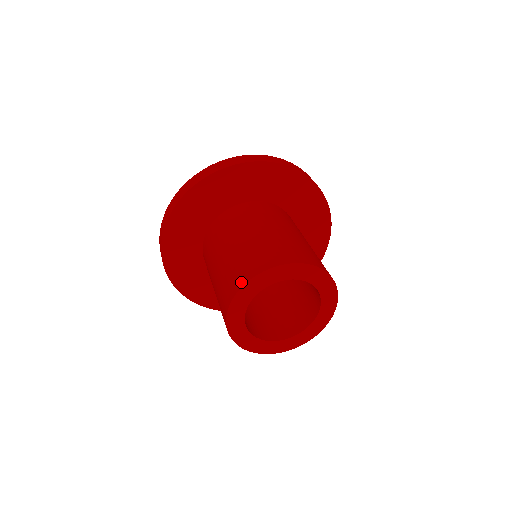
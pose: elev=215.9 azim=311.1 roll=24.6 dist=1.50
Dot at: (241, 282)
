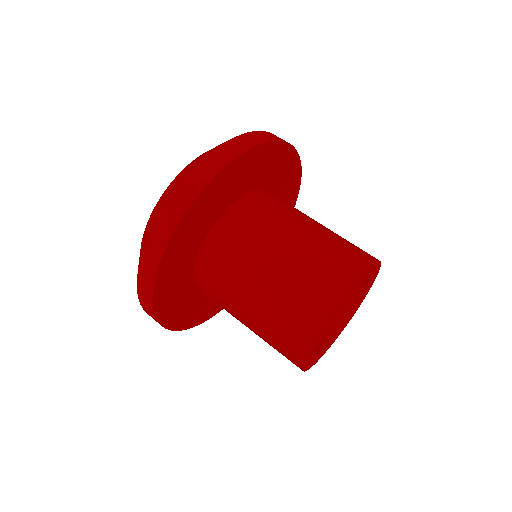
Dot at: (354, 274)
